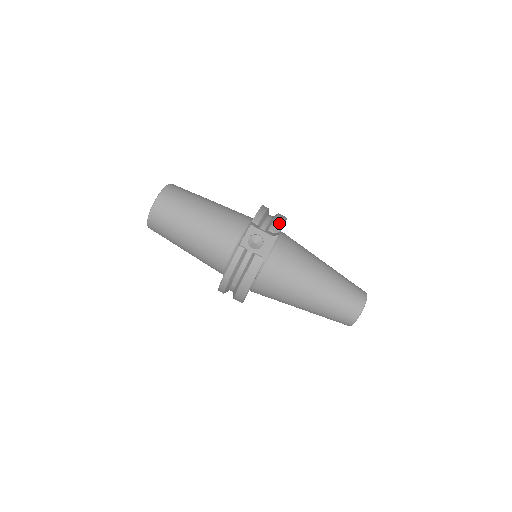
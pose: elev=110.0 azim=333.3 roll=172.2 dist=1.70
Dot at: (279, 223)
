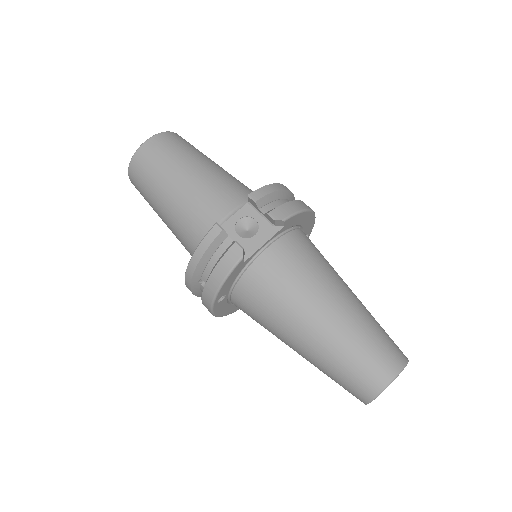
Dot at: (290, 209)
